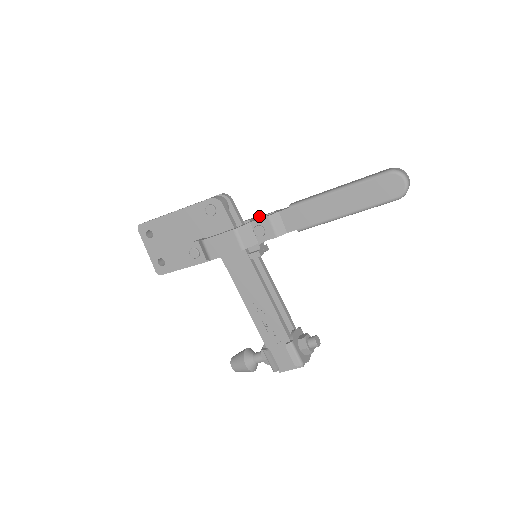
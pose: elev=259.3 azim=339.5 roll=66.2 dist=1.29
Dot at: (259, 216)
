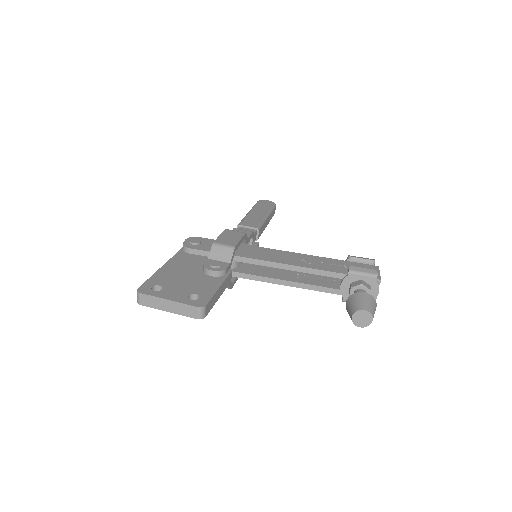
Dot at: occluded
